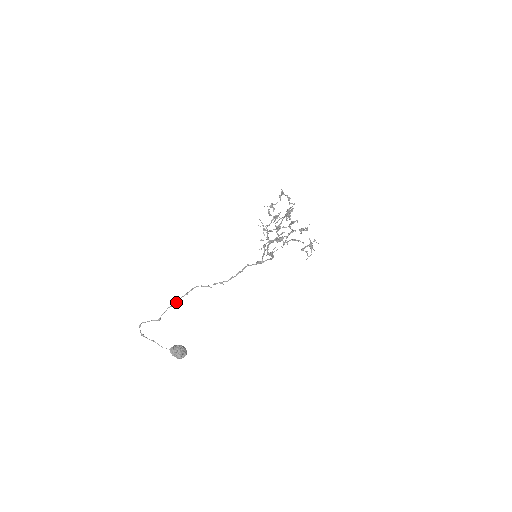
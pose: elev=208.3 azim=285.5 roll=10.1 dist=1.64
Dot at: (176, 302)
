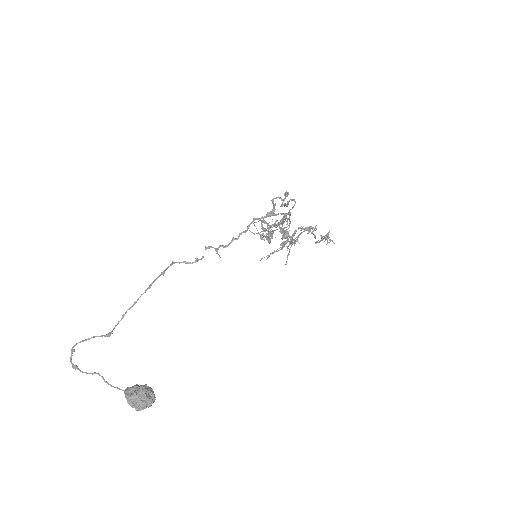
Dot at: (143, 293)
